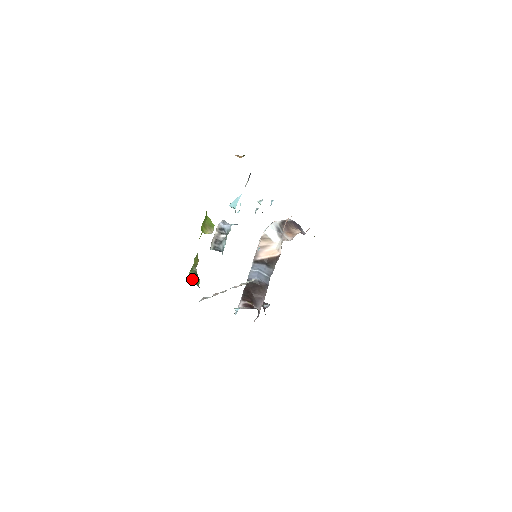
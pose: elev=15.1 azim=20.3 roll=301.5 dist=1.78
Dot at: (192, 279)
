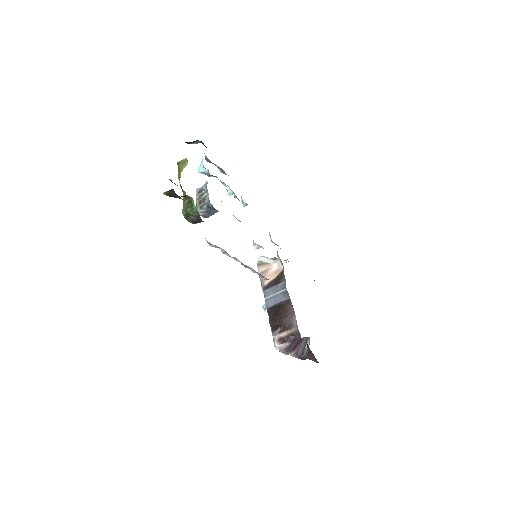
Dot at: (187, 211)
